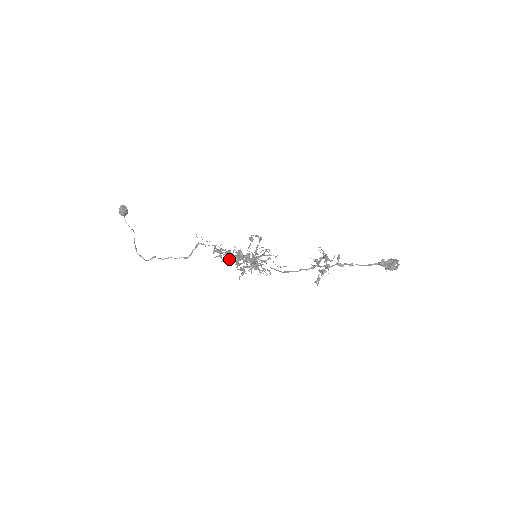
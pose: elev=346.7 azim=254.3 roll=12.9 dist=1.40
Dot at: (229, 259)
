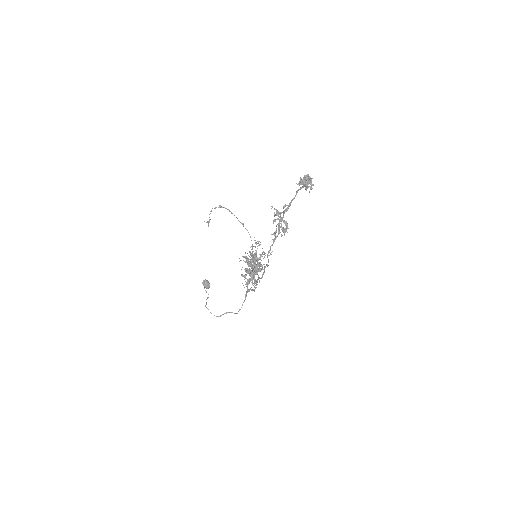
Dot at: (249, 278)
